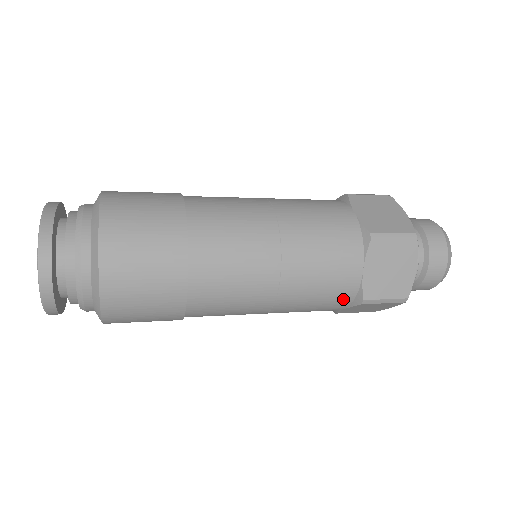
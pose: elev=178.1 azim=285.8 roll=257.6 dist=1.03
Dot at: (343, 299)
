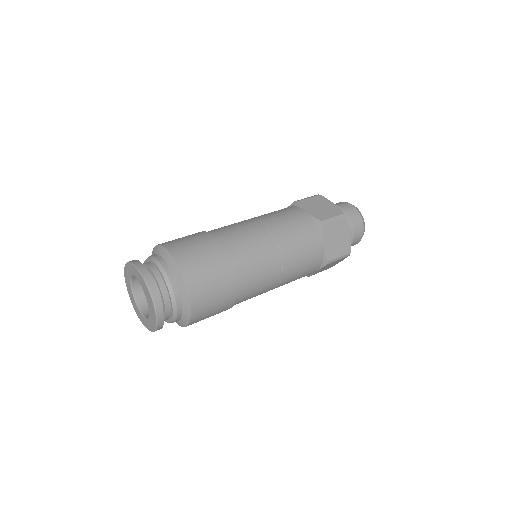
Dot at: (316, 265)
